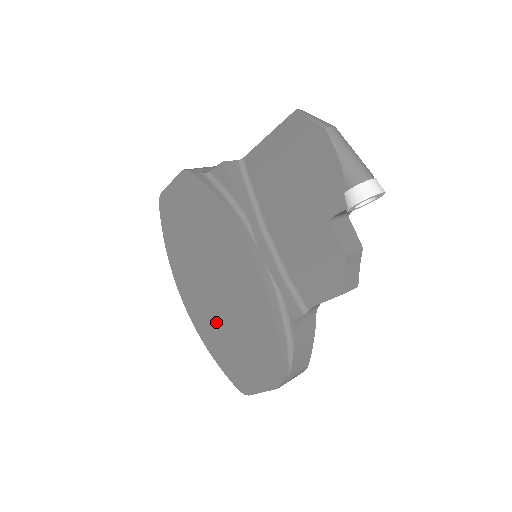
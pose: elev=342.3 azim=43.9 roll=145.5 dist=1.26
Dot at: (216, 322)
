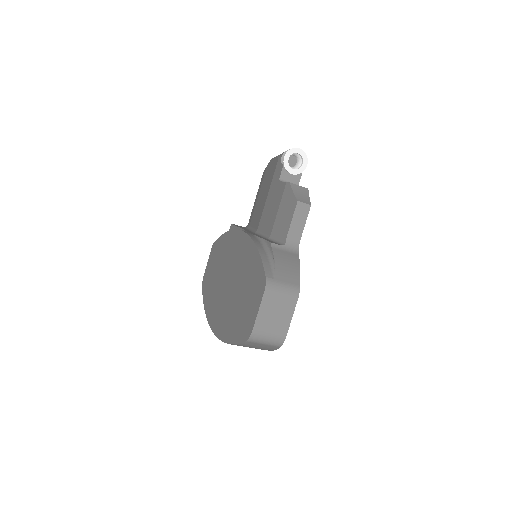
Dot at: (230, 309)
